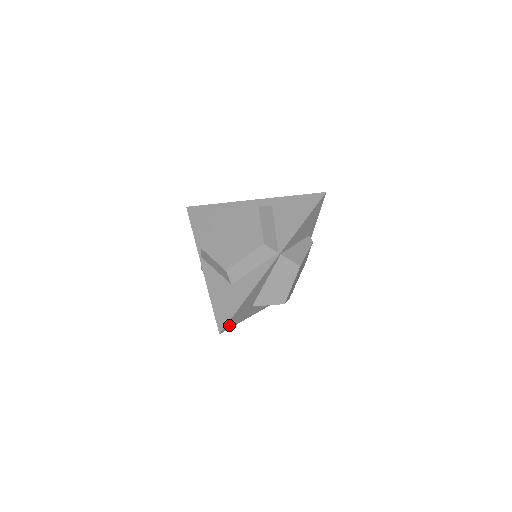
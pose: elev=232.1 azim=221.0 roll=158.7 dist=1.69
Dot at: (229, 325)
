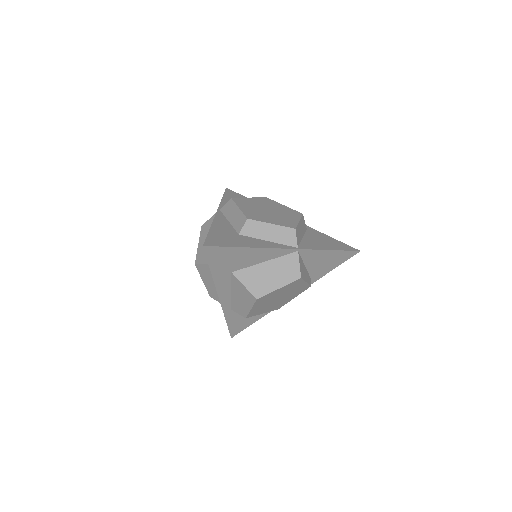
Dot at: (212, 253)
